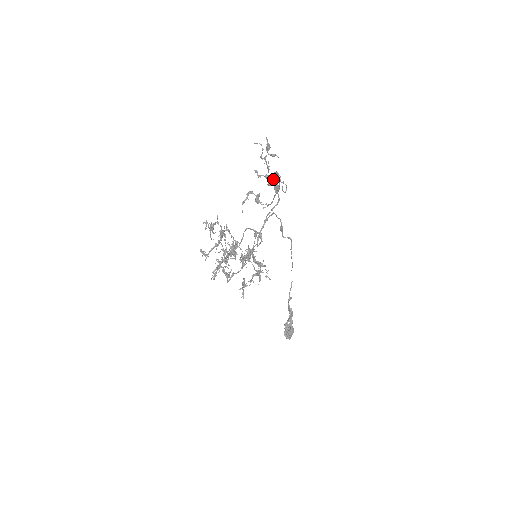
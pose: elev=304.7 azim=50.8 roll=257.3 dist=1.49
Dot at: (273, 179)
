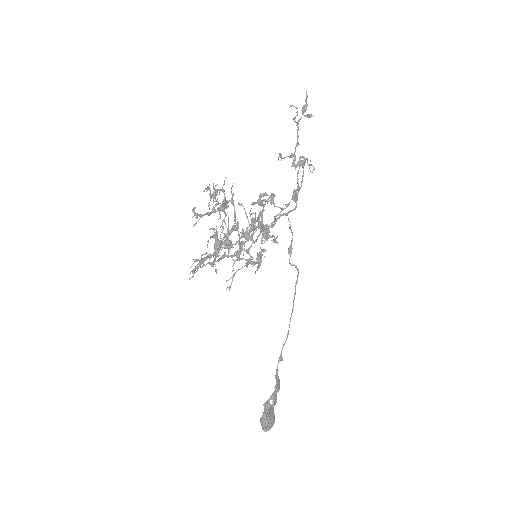
Dot at: (299, 160)
